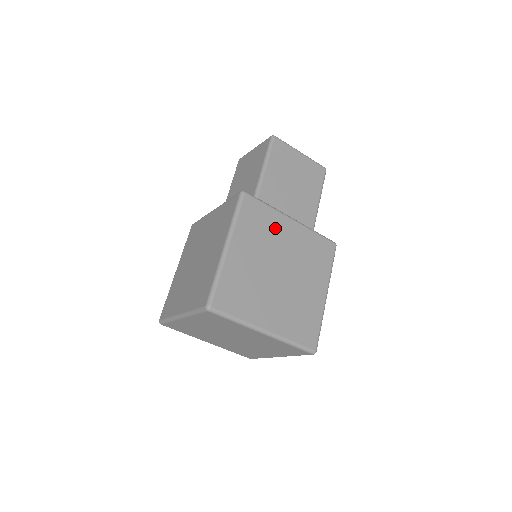
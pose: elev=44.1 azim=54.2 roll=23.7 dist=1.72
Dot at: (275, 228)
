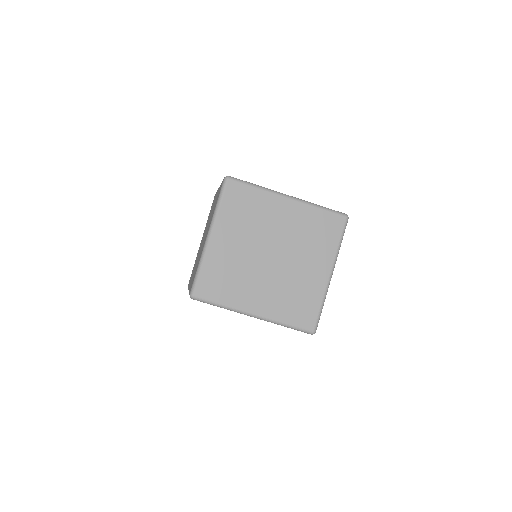
Dot at: occluded
